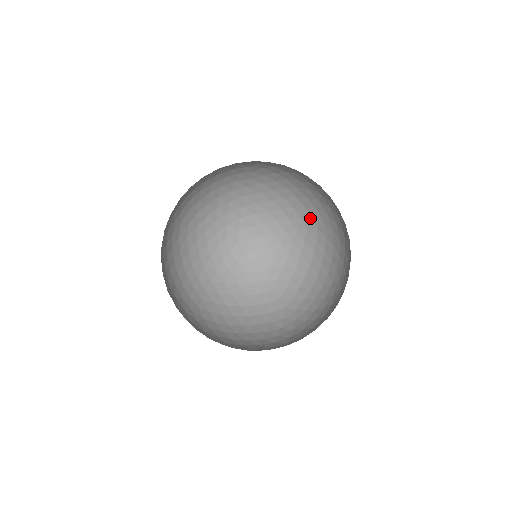
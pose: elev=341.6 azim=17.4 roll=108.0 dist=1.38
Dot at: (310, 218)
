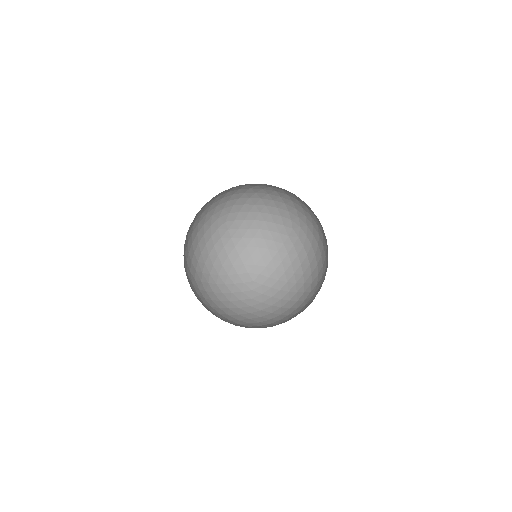
Dot at: (283, 227)
